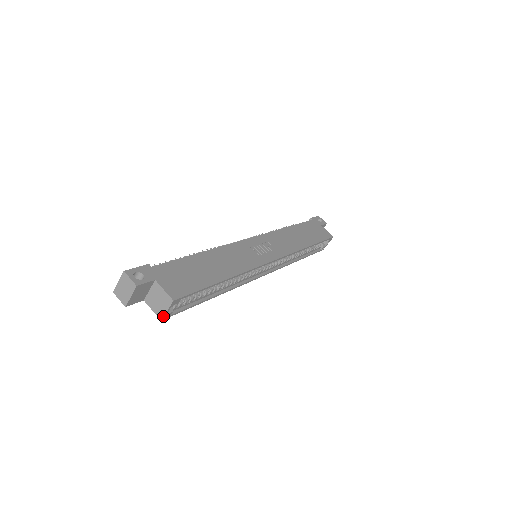
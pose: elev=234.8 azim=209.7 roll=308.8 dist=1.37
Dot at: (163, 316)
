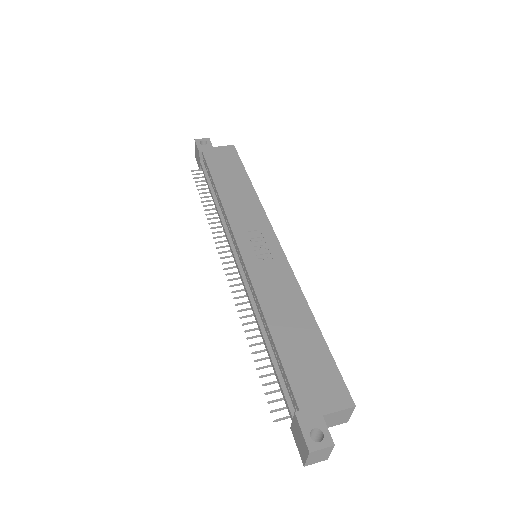
Dot at: occluded
